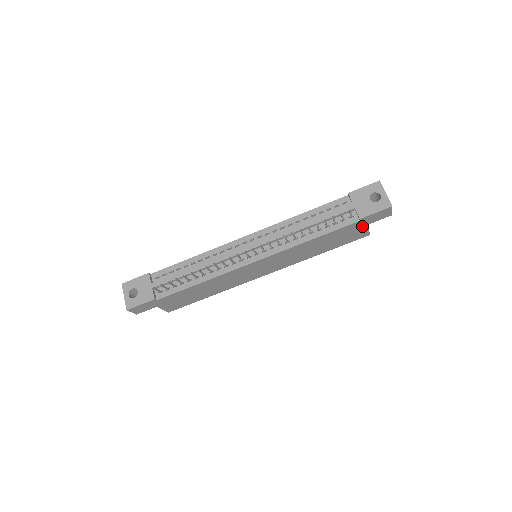
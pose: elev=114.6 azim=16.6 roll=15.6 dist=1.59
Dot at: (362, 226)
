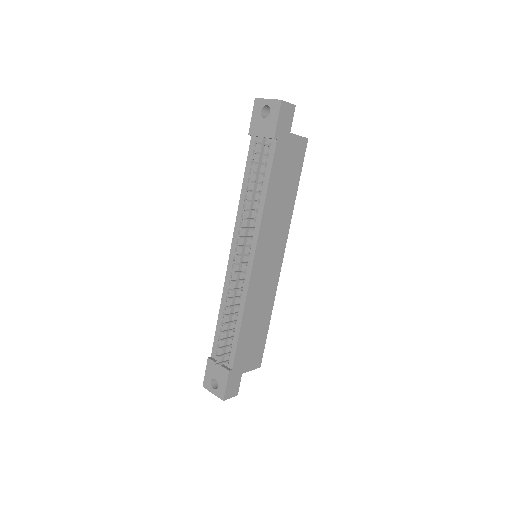
Dot at: (288, 141)
